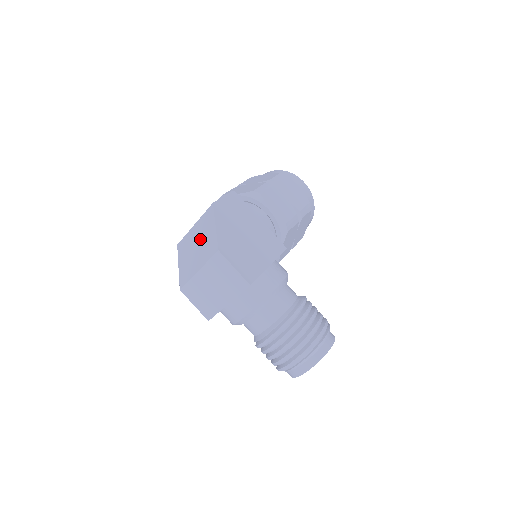
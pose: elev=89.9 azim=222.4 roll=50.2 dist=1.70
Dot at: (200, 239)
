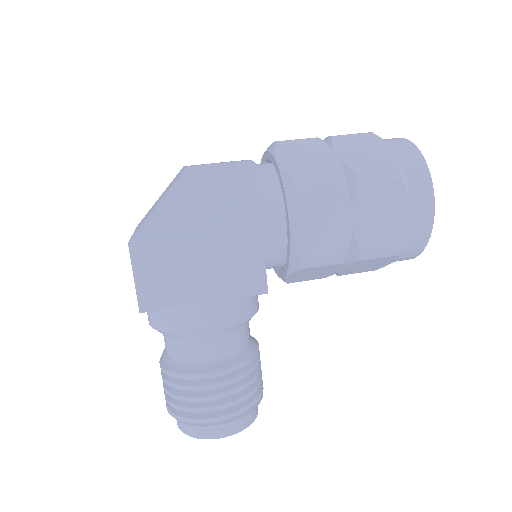
Dot at: (162, 196)
